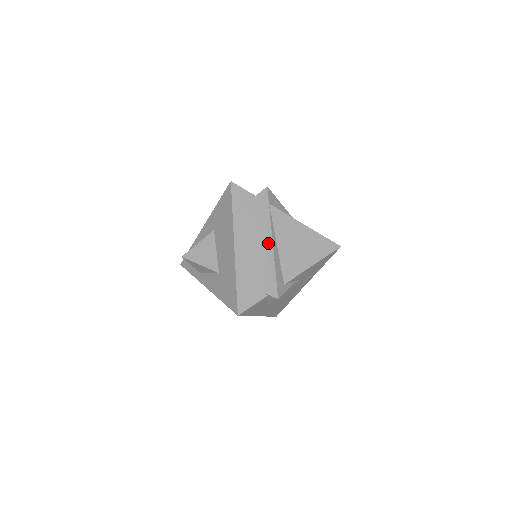
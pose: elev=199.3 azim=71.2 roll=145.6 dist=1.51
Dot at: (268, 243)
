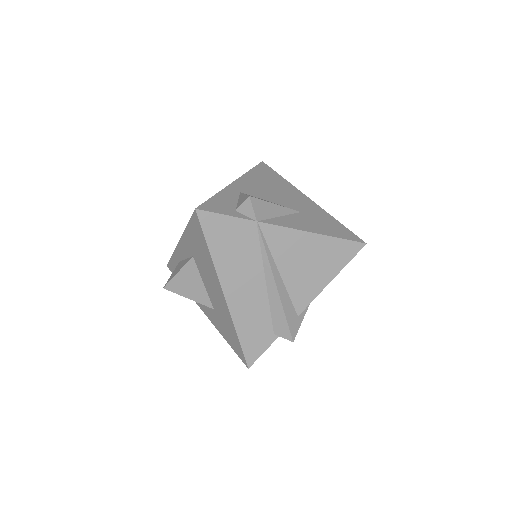
Dot at: (267, 275)
